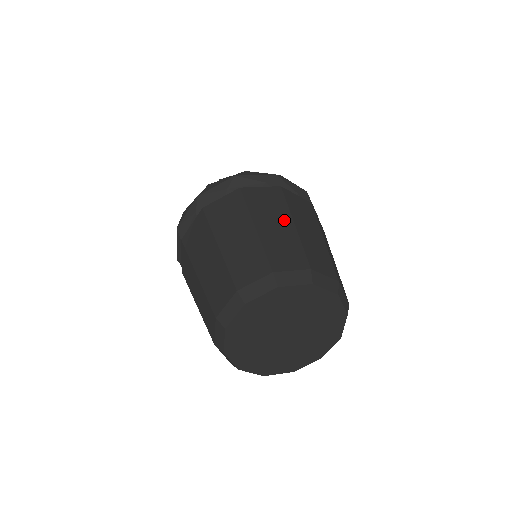
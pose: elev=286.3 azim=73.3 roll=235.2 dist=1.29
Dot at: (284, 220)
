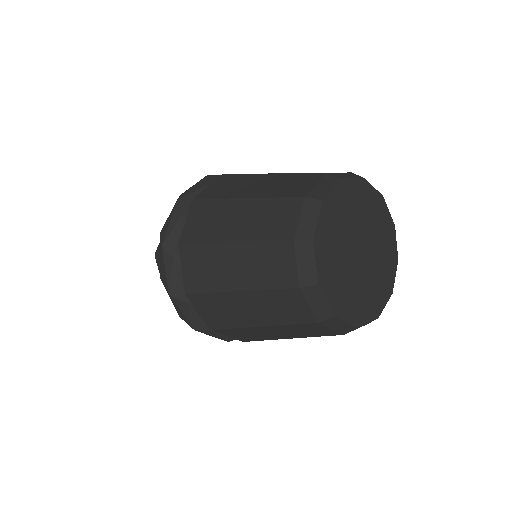
Dot at: occluded
